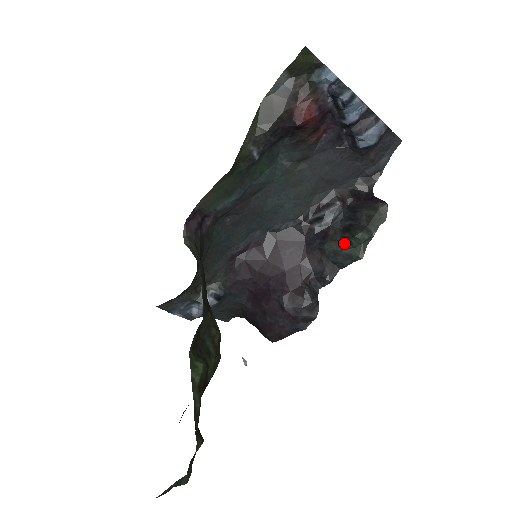
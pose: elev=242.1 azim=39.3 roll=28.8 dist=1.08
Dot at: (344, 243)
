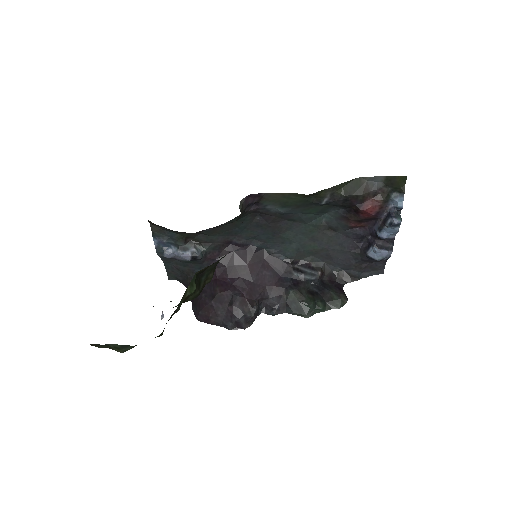
Dot at: (305, 299)
